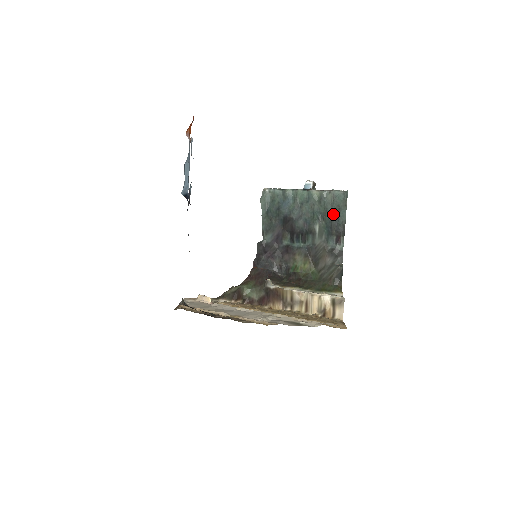
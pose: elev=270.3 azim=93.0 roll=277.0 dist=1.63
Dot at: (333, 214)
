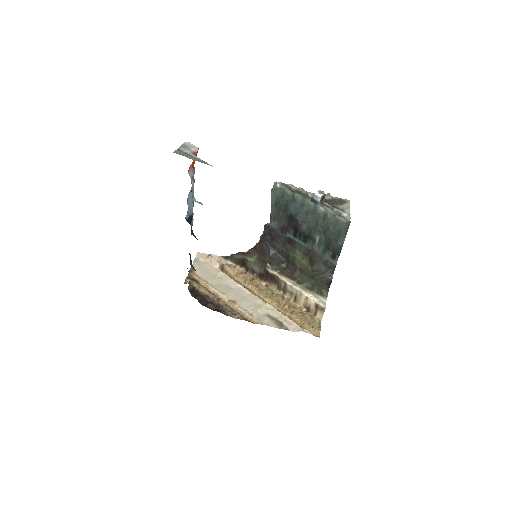
Dot at: (333, 235)
